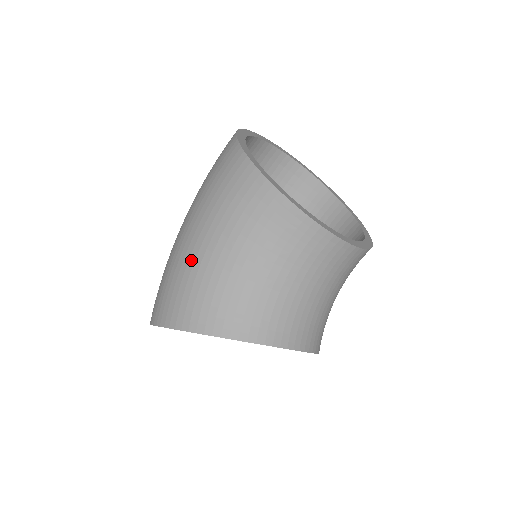
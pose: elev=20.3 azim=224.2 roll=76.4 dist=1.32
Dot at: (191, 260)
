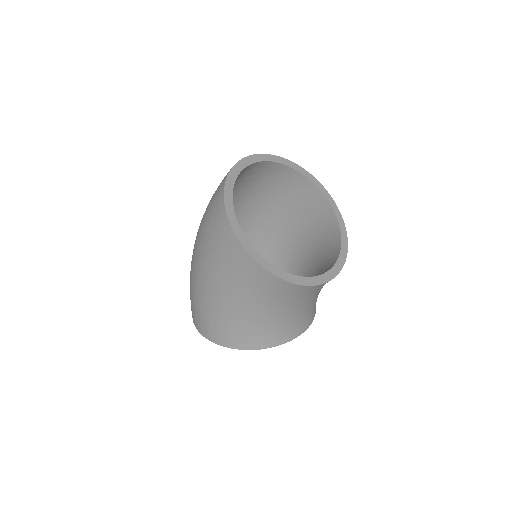
Dot at: (220, 308)
